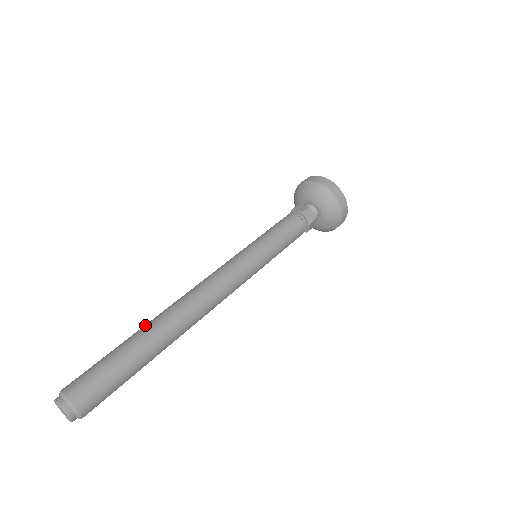
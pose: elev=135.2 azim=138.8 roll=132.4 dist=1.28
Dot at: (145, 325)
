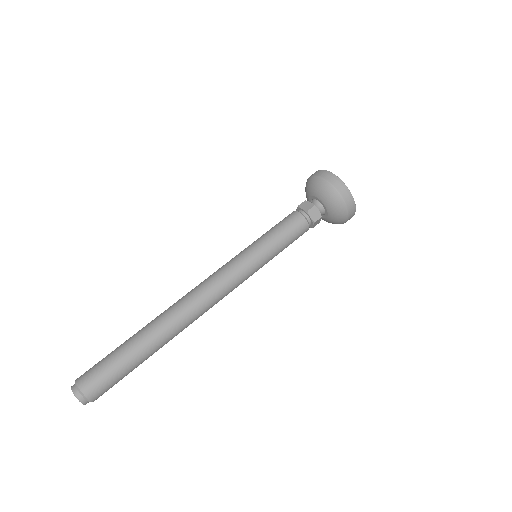
Dot at: (147, 325)
